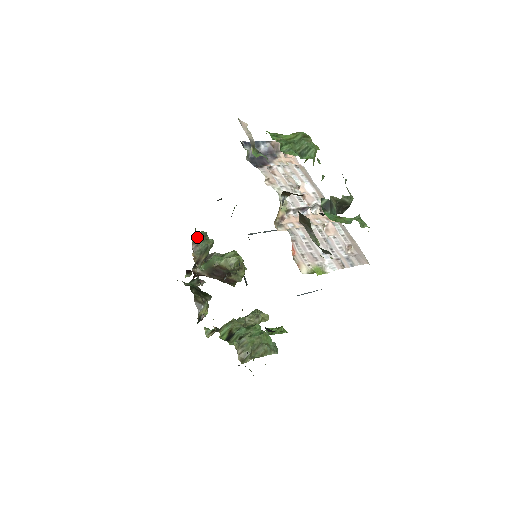
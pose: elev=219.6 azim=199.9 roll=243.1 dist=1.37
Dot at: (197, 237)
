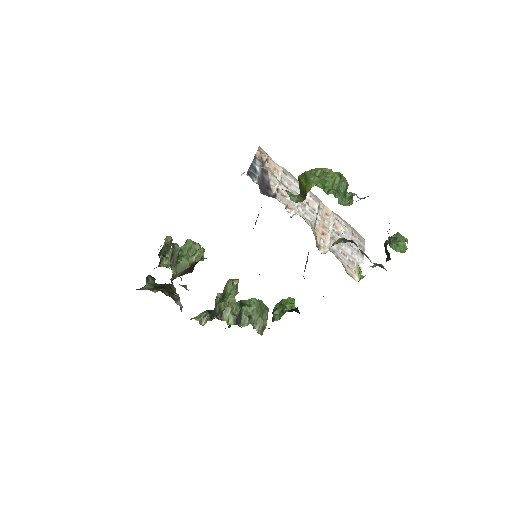
Dot at: (171, 253)
